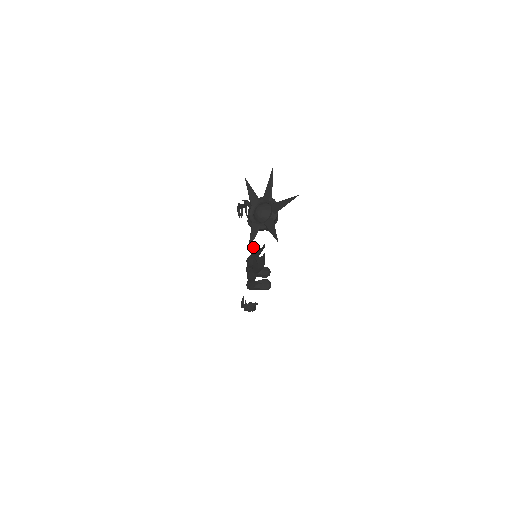
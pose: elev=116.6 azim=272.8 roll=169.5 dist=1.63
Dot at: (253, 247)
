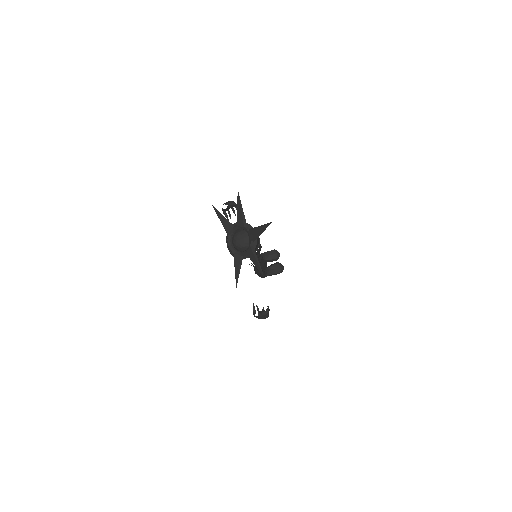
Dot at: occluded
